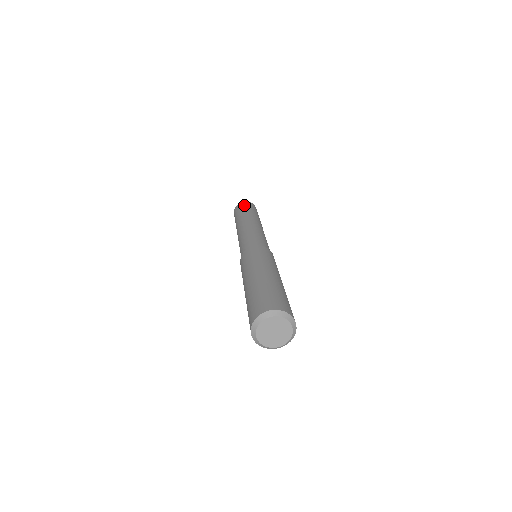
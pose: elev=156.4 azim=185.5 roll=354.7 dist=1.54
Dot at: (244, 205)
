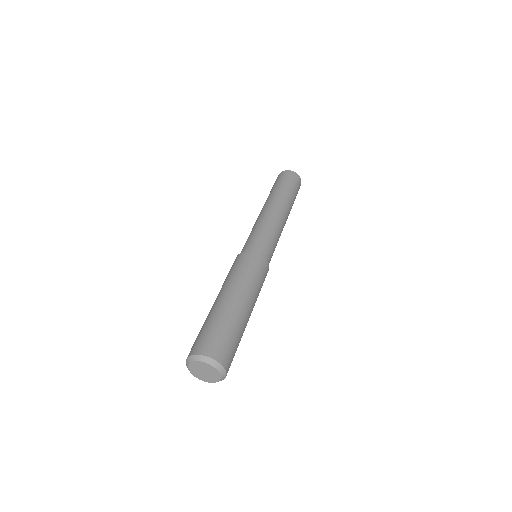
Dot at: (279, 178)
